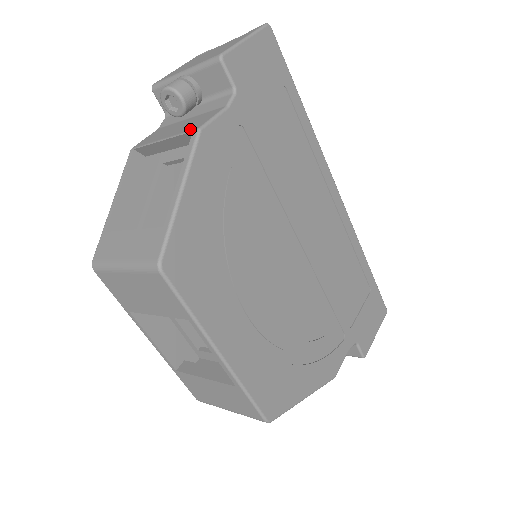
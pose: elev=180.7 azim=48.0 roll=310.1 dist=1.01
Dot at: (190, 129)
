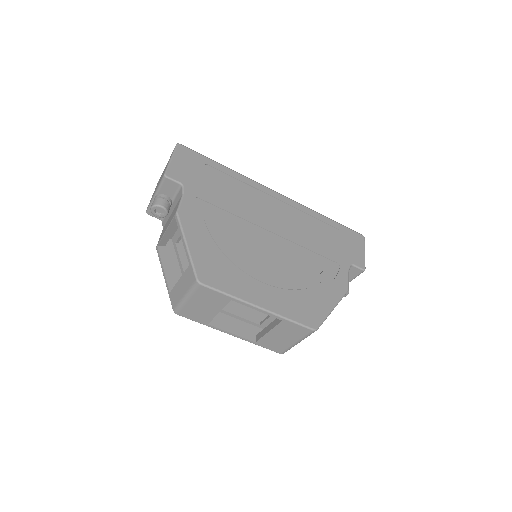
Dot at: (173, 216)
